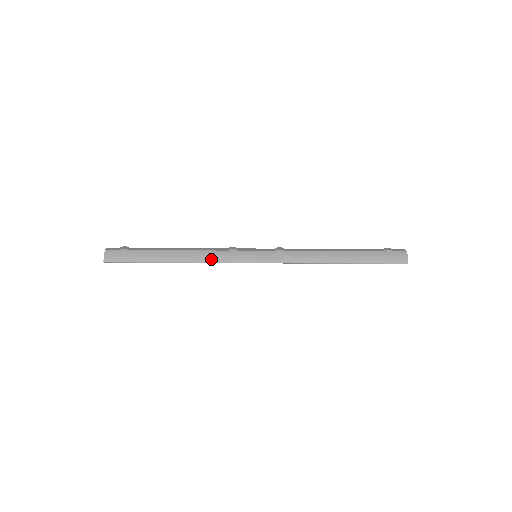
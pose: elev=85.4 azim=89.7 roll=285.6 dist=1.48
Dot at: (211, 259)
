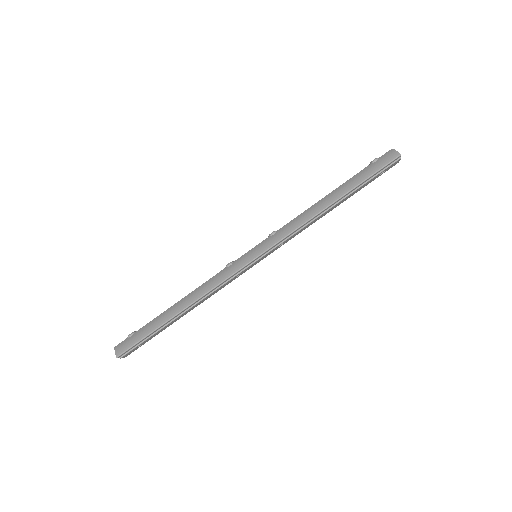
Dot at: (213, 284)
